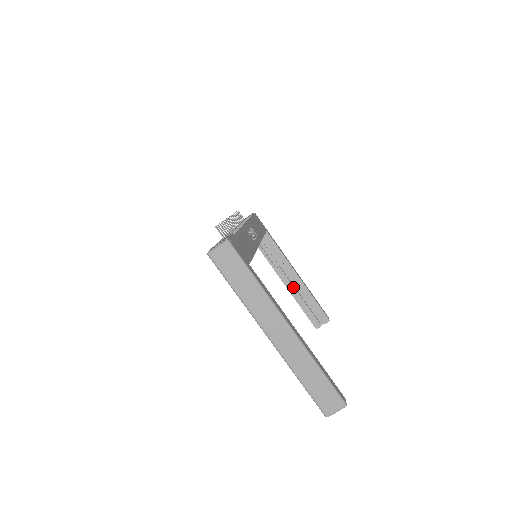
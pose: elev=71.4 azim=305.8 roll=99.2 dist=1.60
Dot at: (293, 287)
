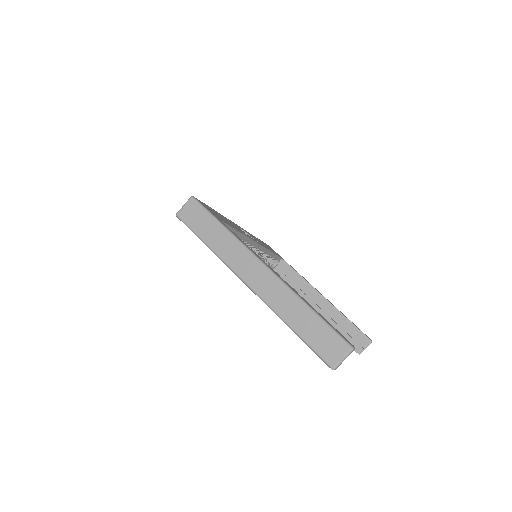
Dot at: (322, 311)
